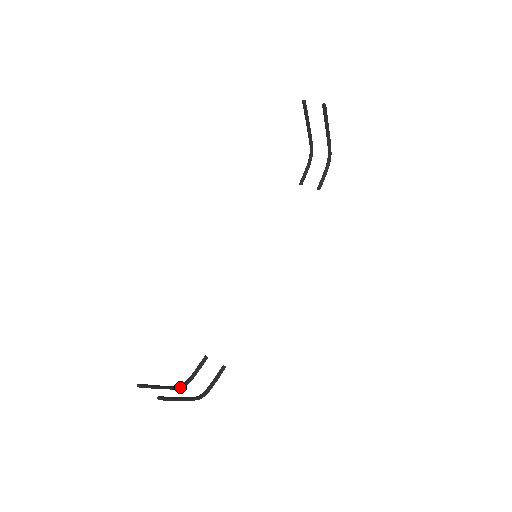
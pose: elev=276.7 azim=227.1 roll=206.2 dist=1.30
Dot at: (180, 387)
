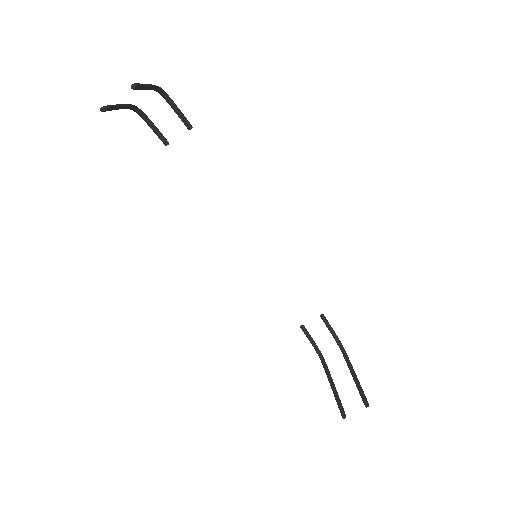
Dot at: (325, 362)
